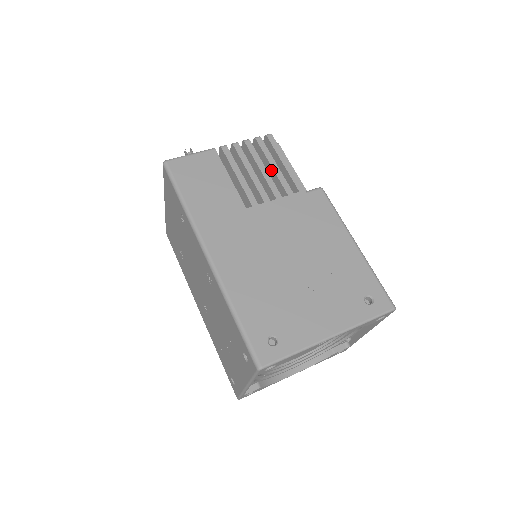
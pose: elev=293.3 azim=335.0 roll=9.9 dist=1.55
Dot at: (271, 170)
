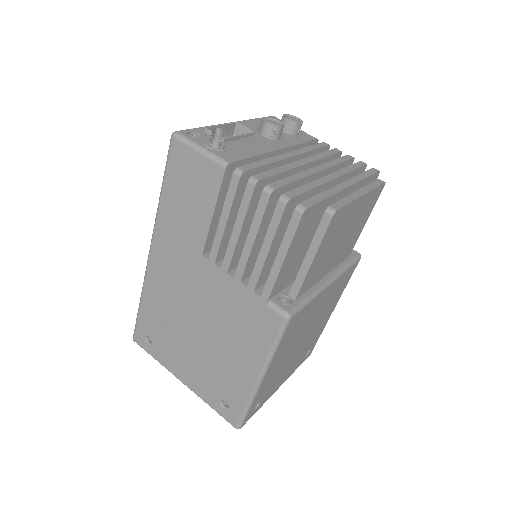
Dot at: (264, 246)
